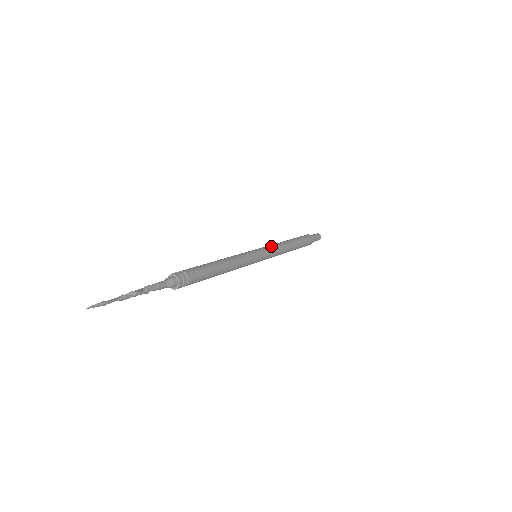
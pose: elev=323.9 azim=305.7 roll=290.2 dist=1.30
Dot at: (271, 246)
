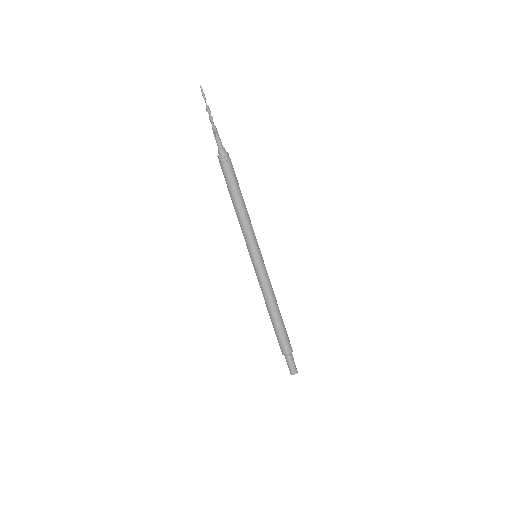
Dot at: occluded
